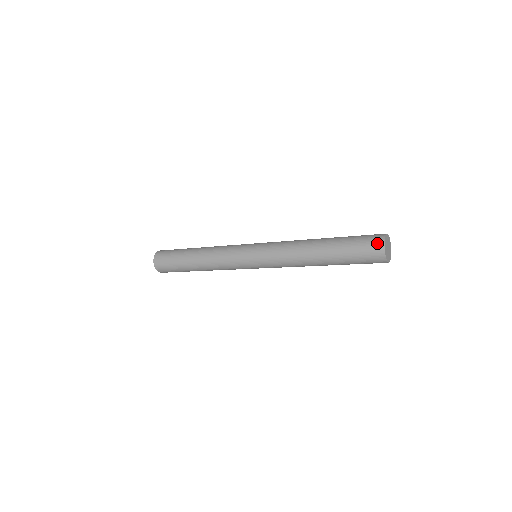
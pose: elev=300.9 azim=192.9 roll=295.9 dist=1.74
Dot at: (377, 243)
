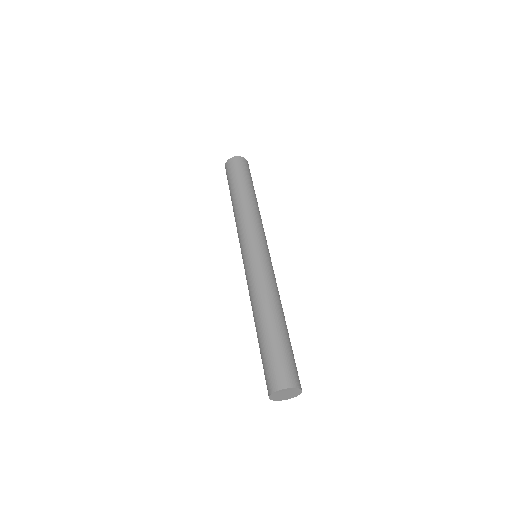
Dot at: (277, 382)
